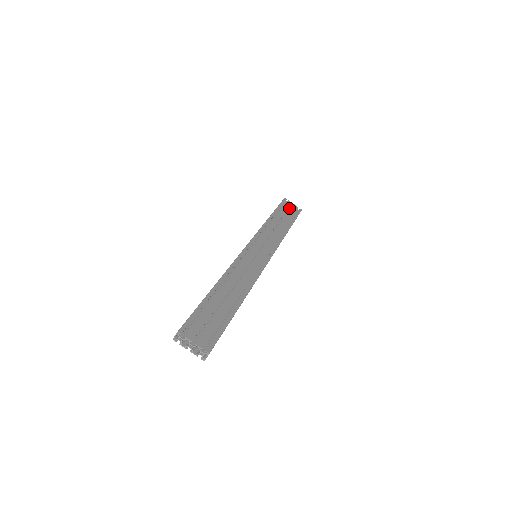
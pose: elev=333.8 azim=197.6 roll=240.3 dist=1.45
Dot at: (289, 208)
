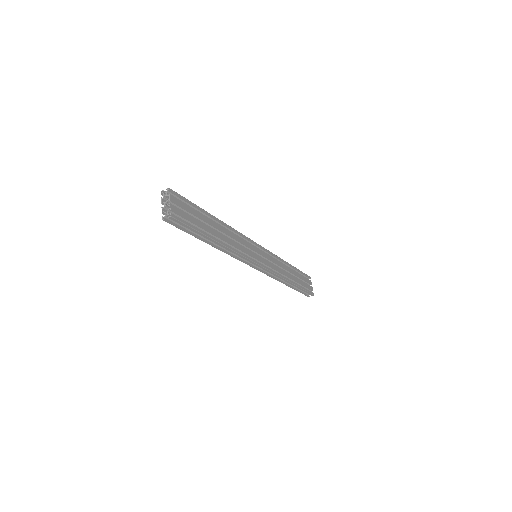
Dot at: (307, 283)
